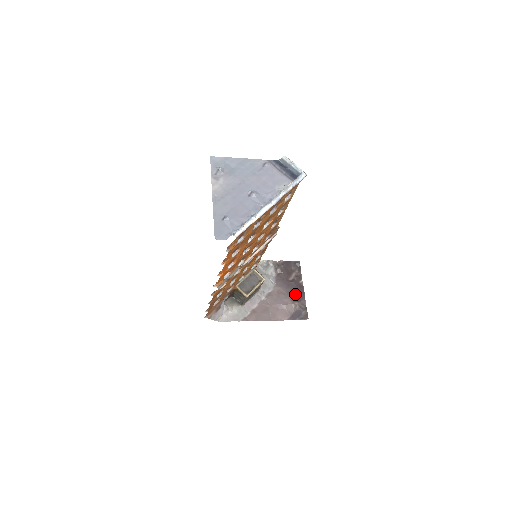
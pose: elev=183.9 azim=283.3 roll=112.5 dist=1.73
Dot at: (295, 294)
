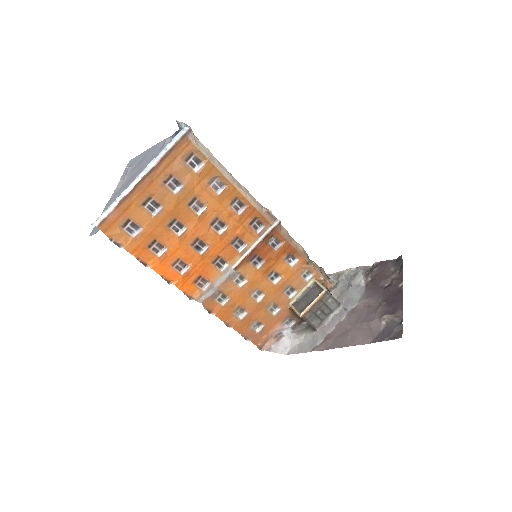
Dot at: (388, 304)
